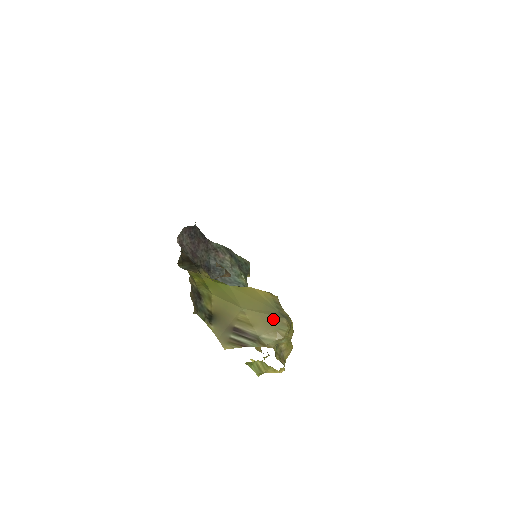
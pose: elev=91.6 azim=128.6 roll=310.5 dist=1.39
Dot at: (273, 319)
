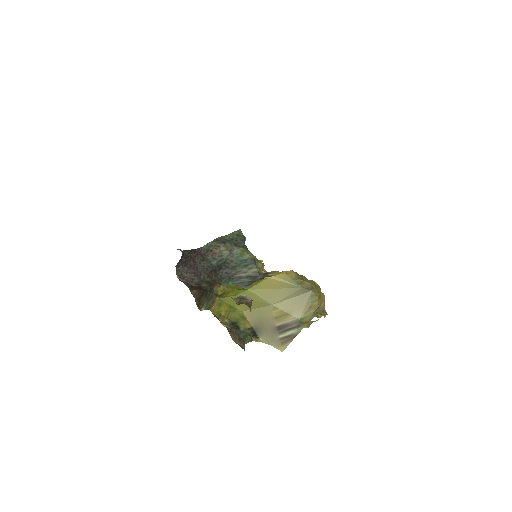
Dot at: (302, 298)
